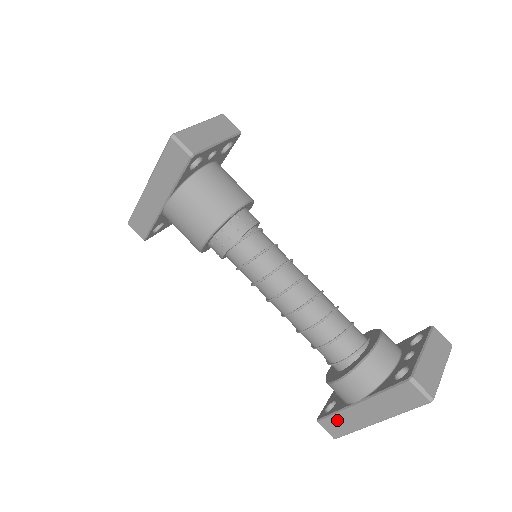
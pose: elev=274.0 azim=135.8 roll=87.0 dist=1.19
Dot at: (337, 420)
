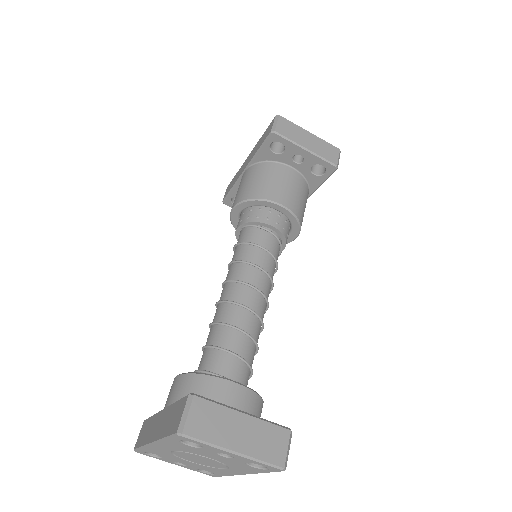
Dot at: (148, 425)
